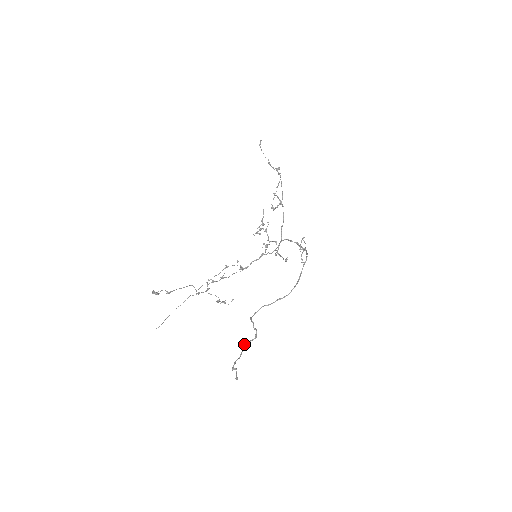
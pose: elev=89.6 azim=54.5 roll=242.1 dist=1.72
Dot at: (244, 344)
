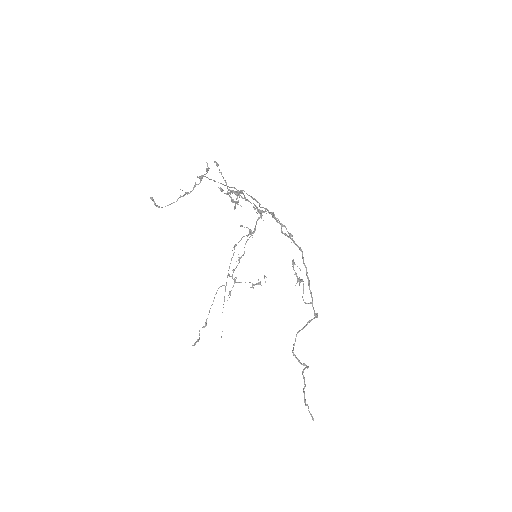
Dot at: (302, 372)
